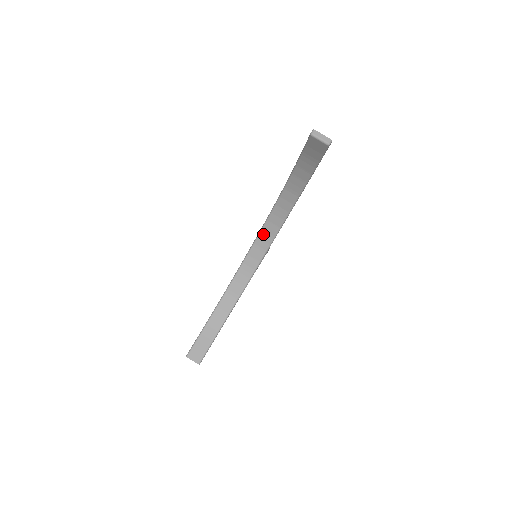
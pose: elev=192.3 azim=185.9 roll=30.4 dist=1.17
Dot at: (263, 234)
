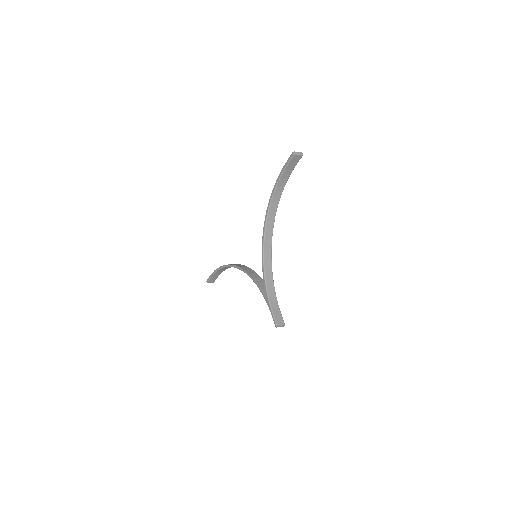
Dot at: (267, 232)
